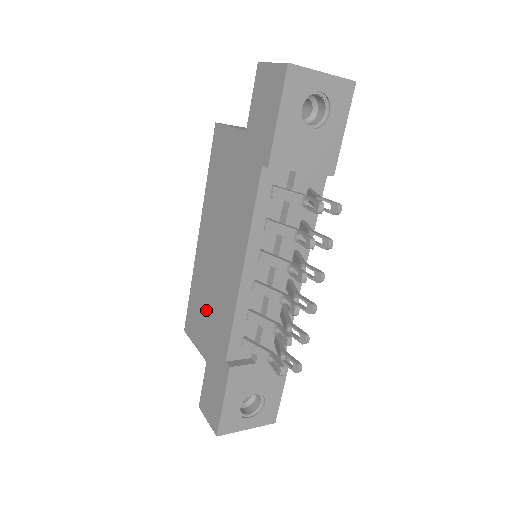
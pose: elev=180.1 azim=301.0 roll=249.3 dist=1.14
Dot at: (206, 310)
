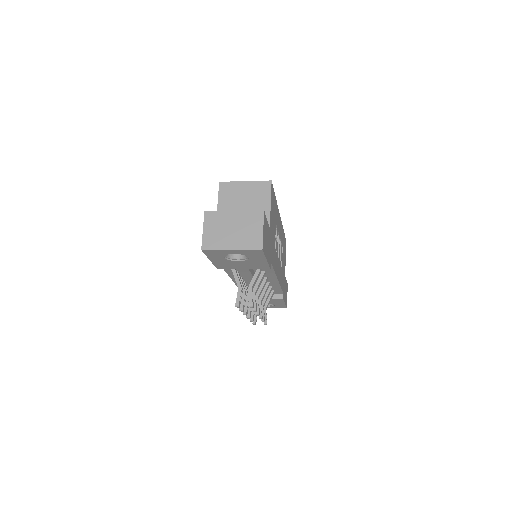
Dot at: occluded
